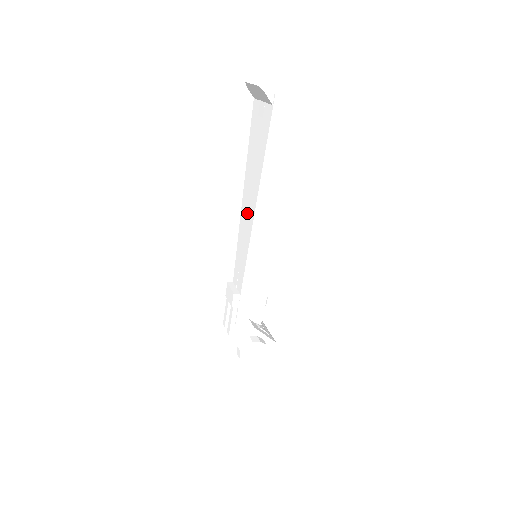
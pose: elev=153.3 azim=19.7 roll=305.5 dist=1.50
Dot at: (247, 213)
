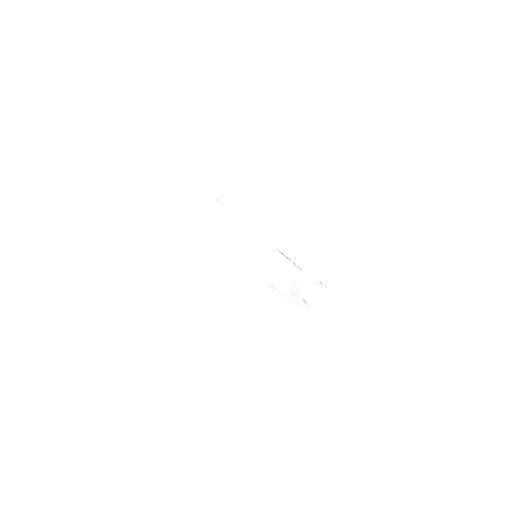
Dot at: occluded
